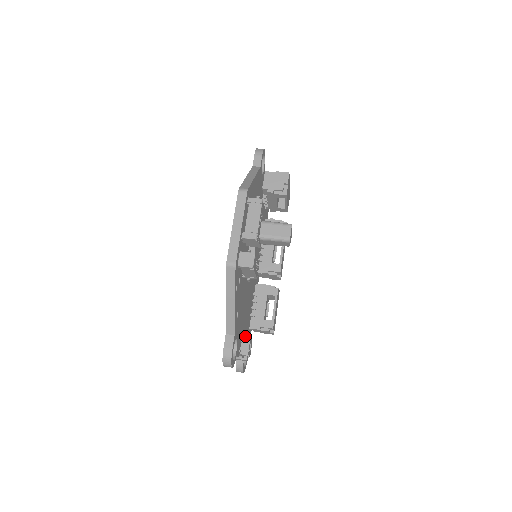
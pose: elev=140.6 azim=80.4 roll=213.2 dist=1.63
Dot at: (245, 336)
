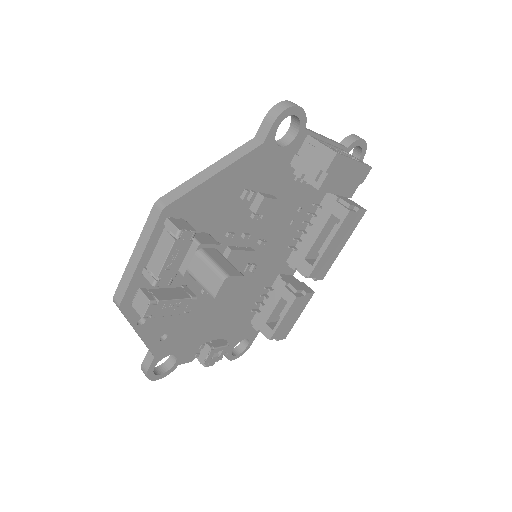
Dot at: (228, 334)
